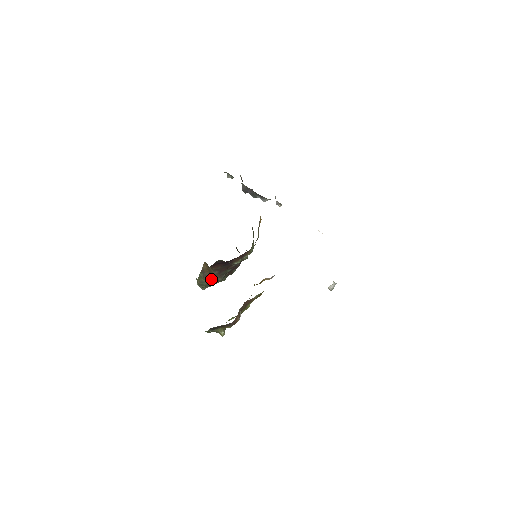
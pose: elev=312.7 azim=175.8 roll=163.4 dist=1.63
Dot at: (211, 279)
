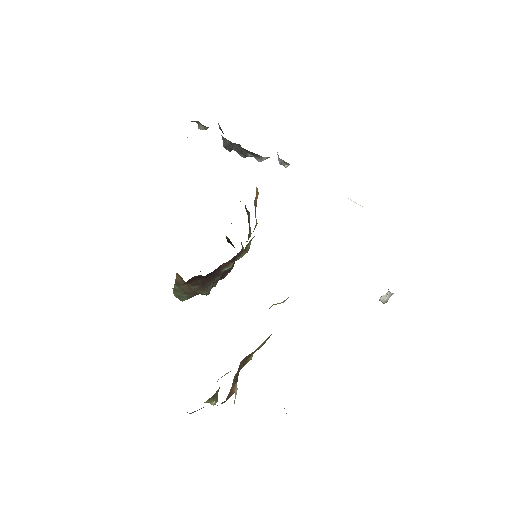
Dot at: (192, 292)
